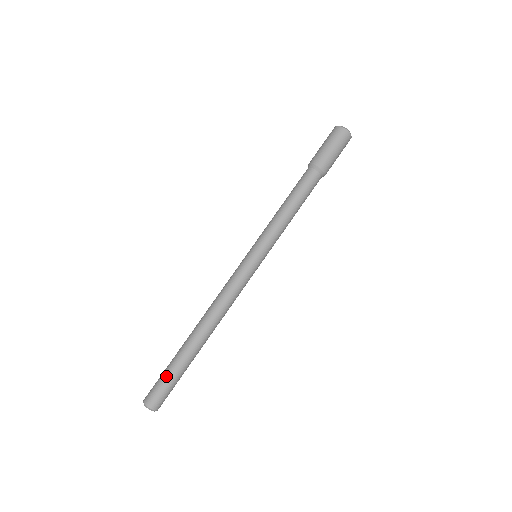
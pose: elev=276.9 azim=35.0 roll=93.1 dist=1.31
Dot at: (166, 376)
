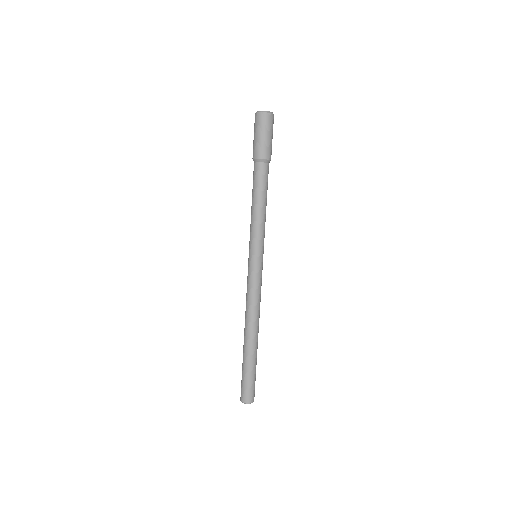
Dot at: (243, 376)
